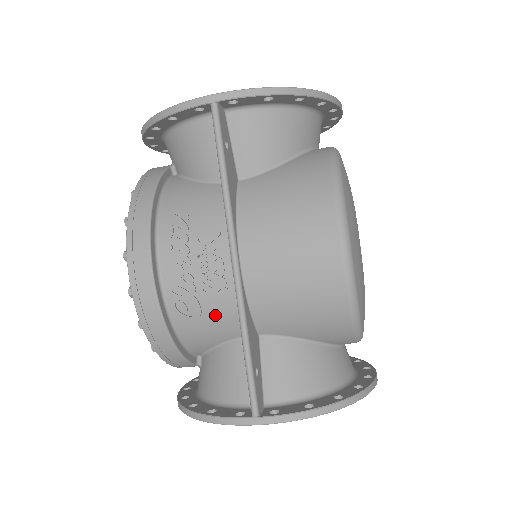
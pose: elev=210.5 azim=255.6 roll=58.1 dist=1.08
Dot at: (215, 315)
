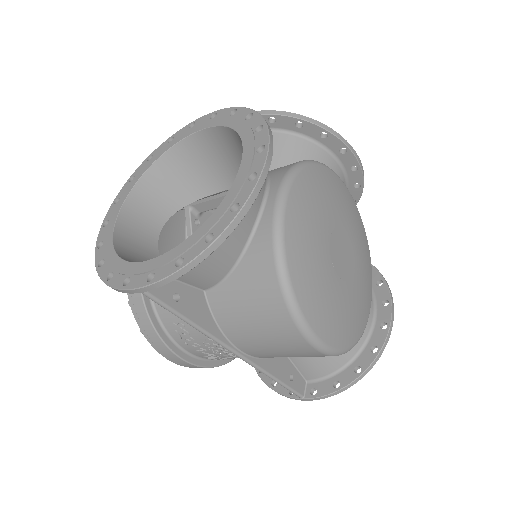
Dot at: occluded
